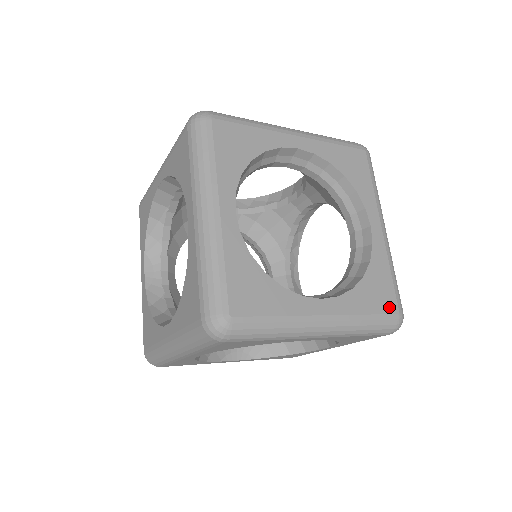
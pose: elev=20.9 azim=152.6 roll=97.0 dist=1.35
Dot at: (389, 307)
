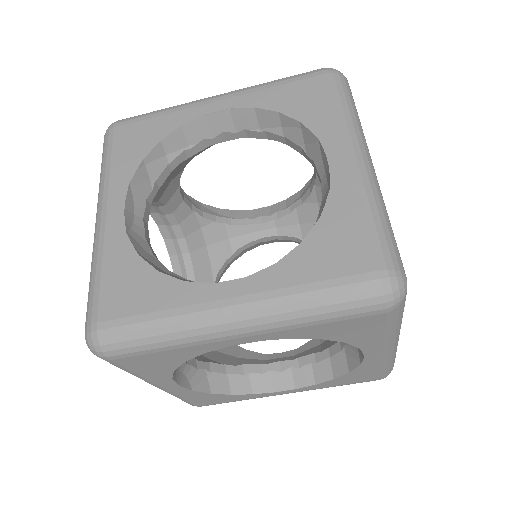
Dot at: occluded
